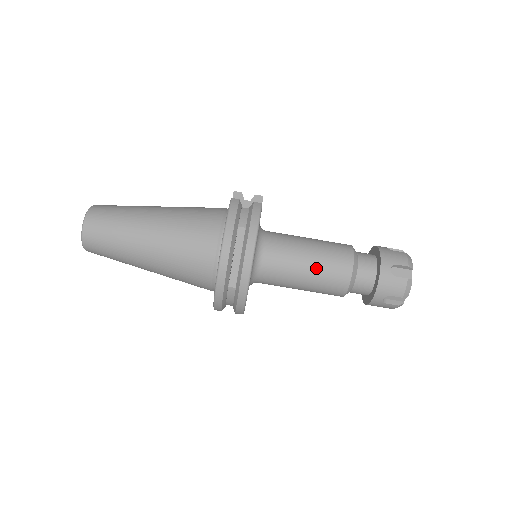
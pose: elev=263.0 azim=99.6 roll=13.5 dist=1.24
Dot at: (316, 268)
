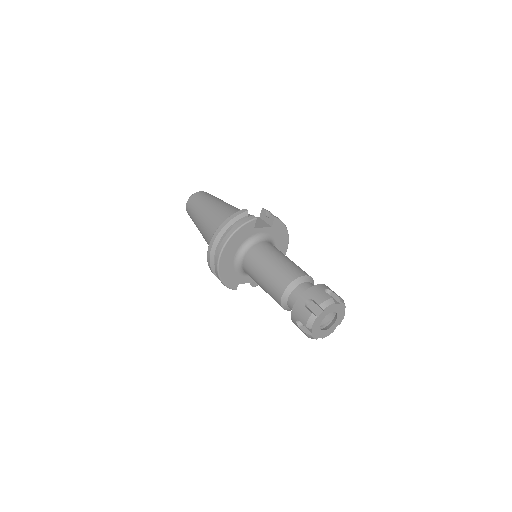
Dot at: (267, 276)
